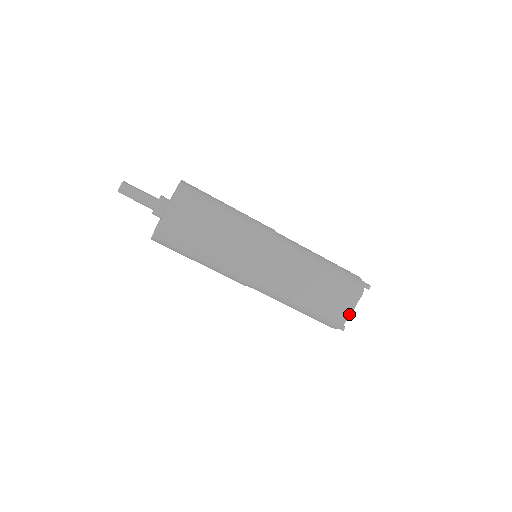
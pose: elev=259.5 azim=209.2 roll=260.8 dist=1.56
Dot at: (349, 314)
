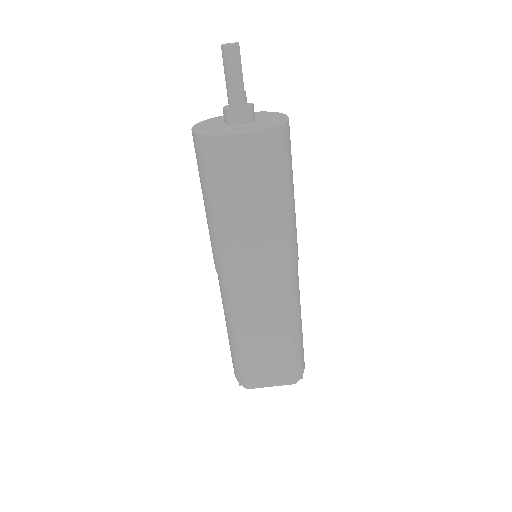
Dot at: (265, 386)
